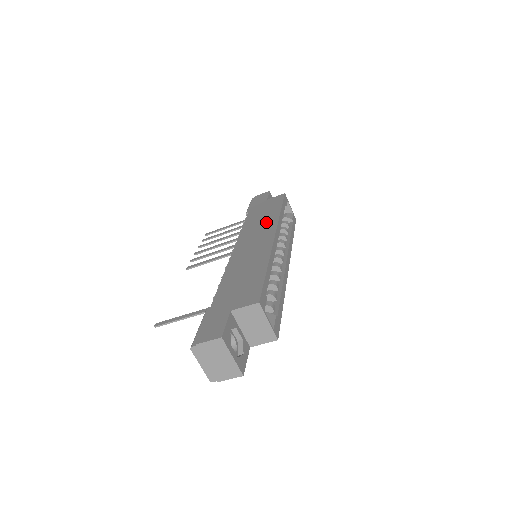
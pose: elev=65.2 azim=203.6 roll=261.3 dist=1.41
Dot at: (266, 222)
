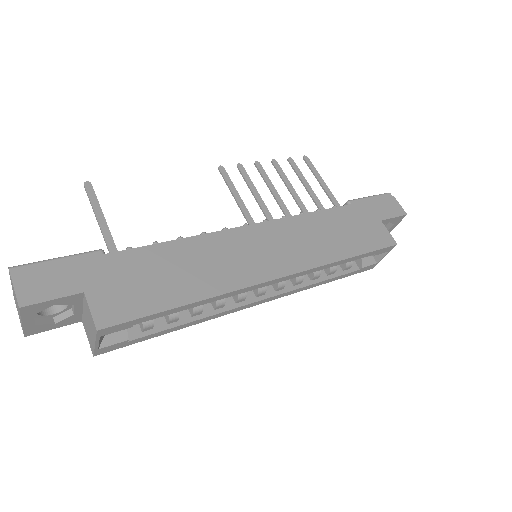
Dot at: (315, 248)
